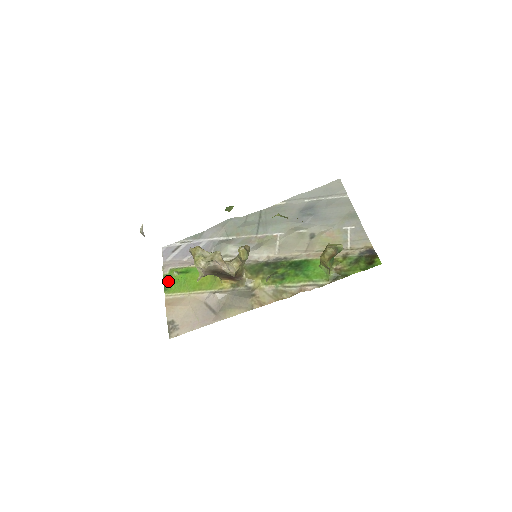
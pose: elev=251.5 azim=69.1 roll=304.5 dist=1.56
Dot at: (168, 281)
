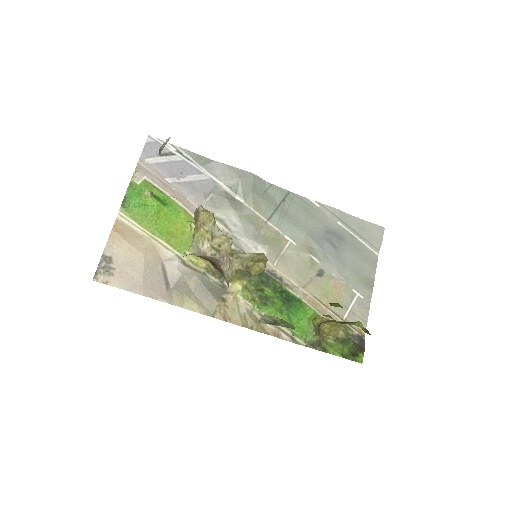
Dot at: (134, 196)
